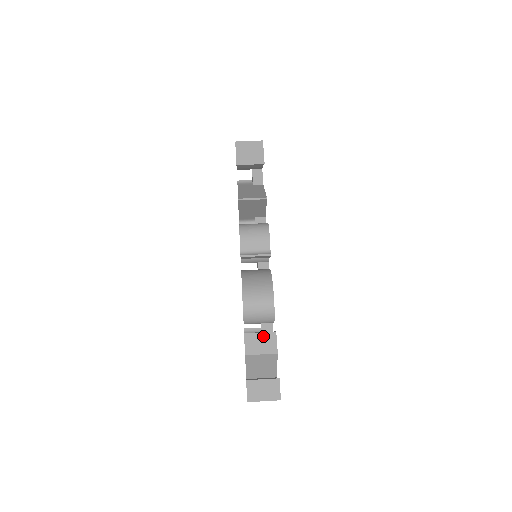
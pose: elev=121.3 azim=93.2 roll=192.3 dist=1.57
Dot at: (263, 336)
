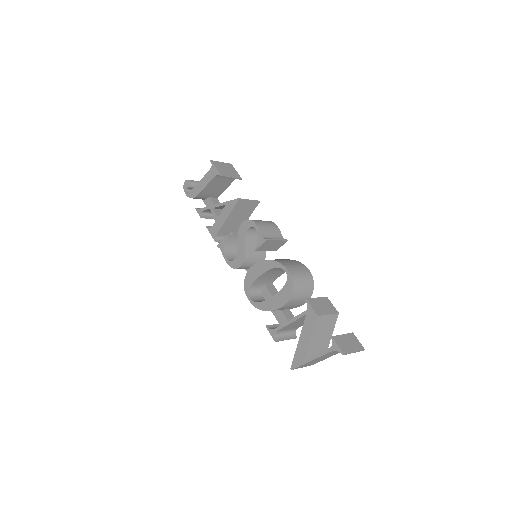
Dot at: (320, 300)
